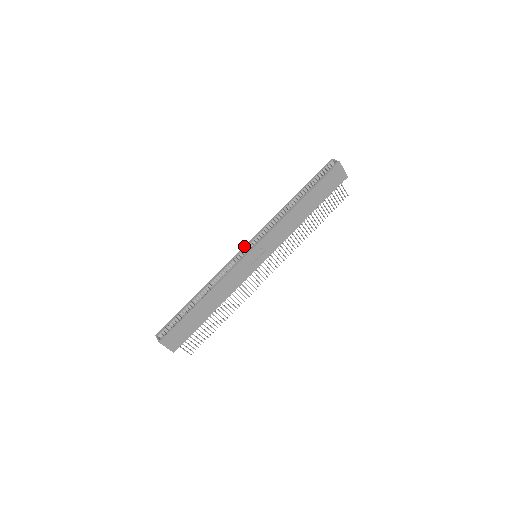
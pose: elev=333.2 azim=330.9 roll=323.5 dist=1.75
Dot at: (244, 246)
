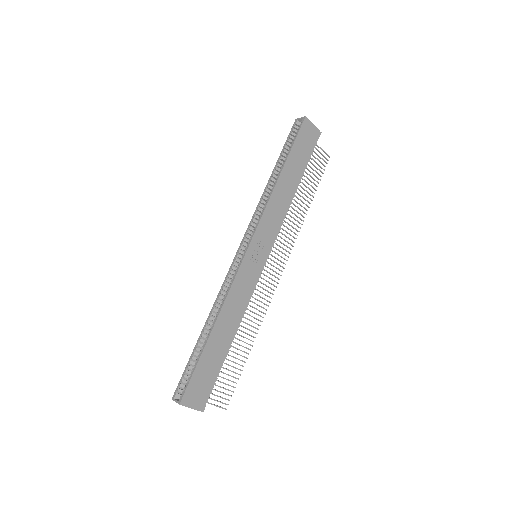
Dot at: occluded
